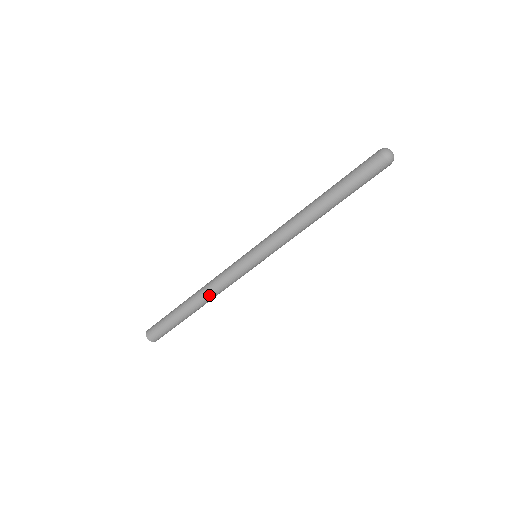
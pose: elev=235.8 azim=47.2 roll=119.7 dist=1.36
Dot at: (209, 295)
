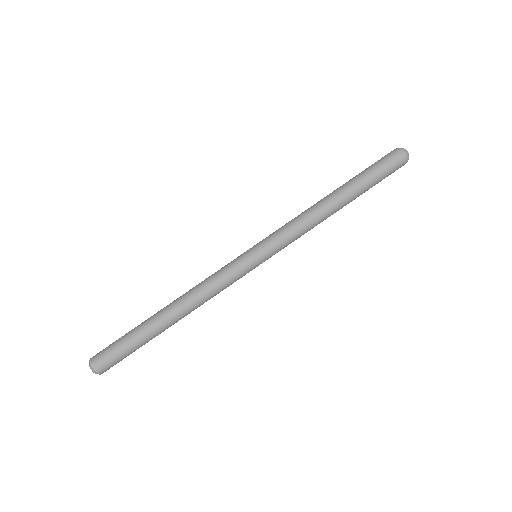
Dot at: (188, 296)
